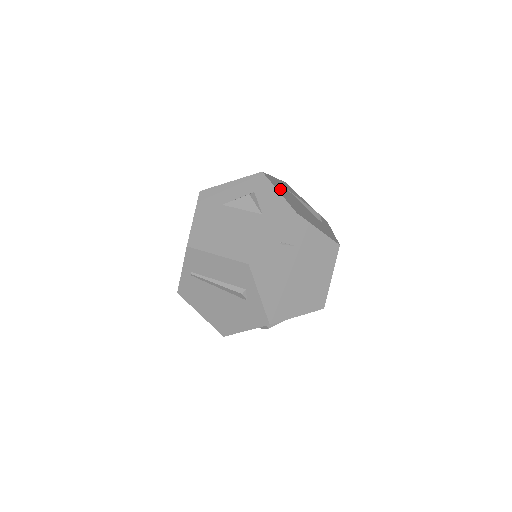
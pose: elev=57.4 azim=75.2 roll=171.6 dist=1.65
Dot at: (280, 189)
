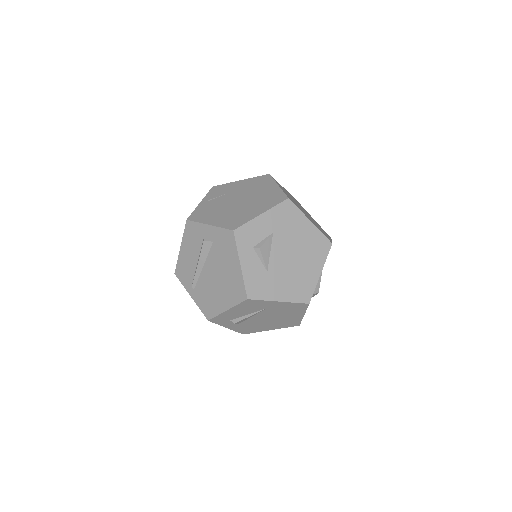
Dot at: occluded
